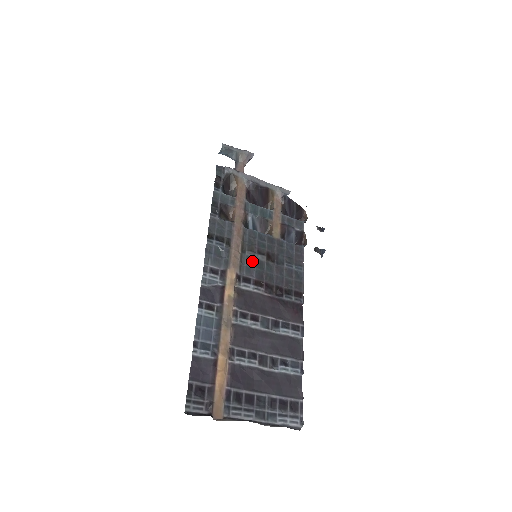
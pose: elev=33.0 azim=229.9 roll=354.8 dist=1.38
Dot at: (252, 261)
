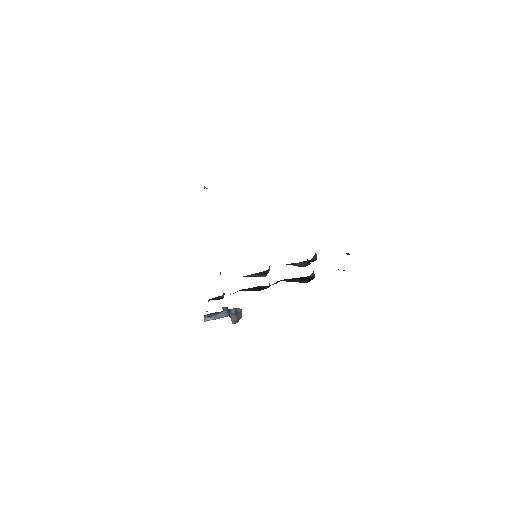
Dot at: occluded
